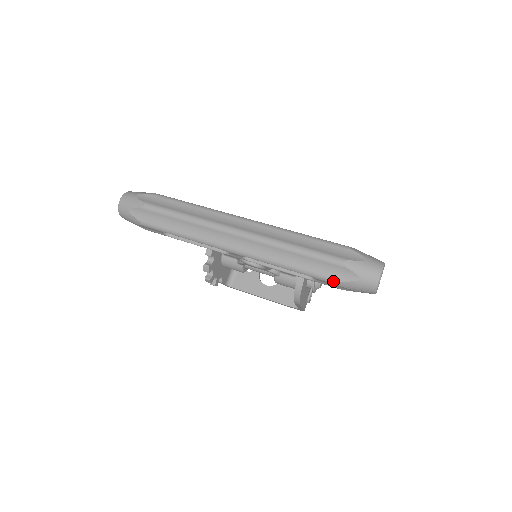
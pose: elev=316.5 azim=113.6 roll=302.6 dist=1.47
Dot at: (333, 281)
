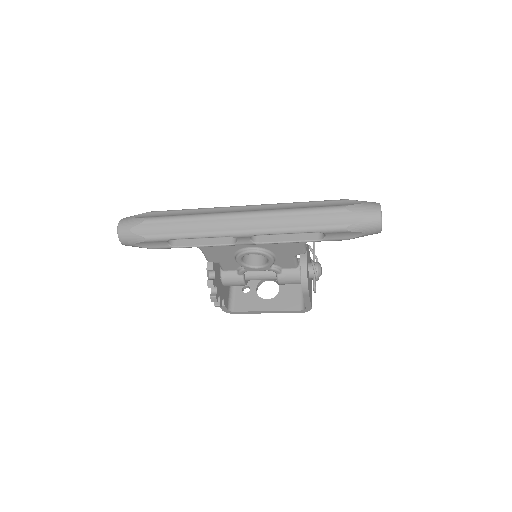
Dot at: (342, 228)
